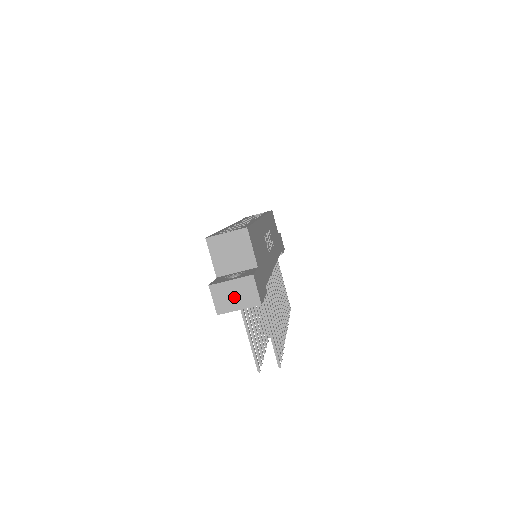
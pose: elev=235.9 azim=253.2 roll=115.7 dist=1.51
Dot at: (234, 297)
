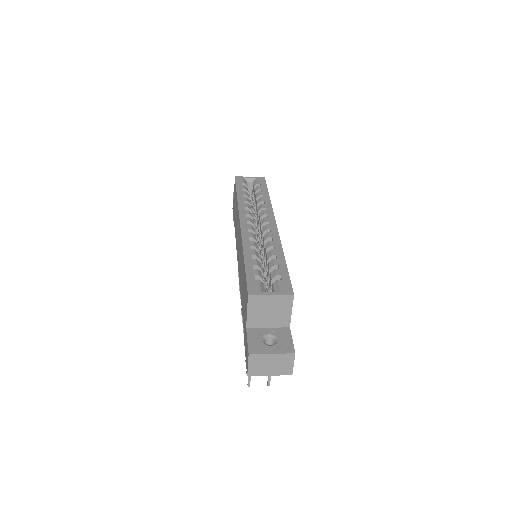
Dot at: (269, 366)
